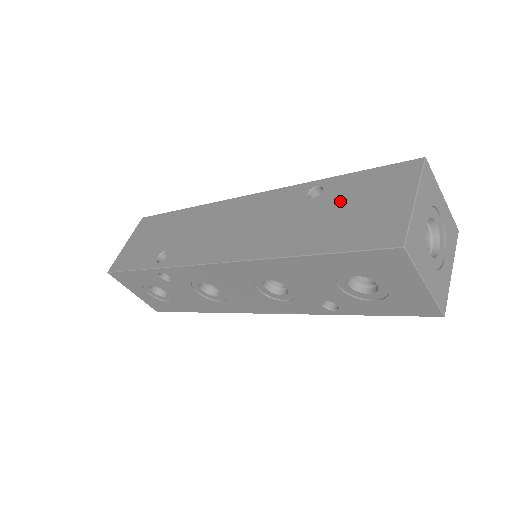
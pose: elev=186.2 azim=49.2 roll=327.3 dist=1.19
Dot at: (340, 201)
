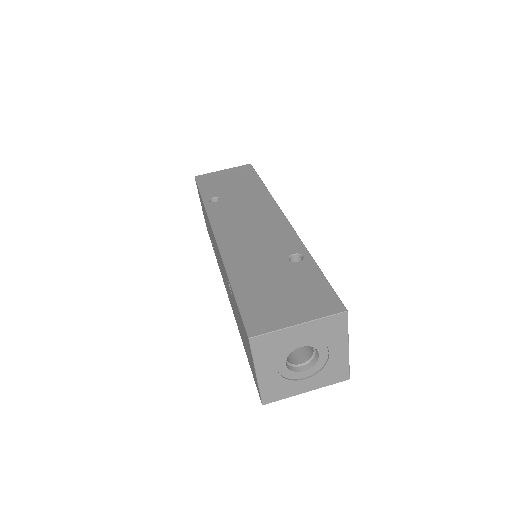
Dot at: (239, 320)
